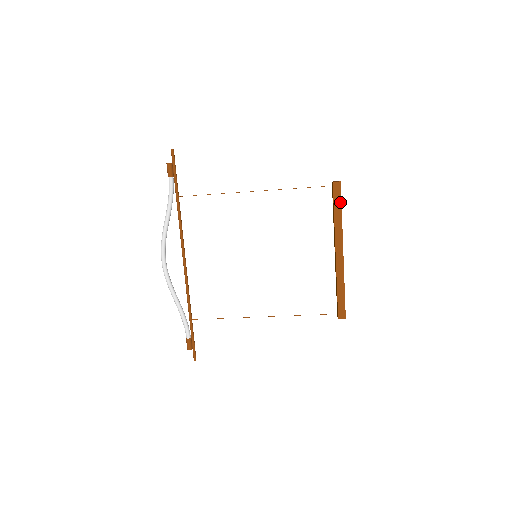
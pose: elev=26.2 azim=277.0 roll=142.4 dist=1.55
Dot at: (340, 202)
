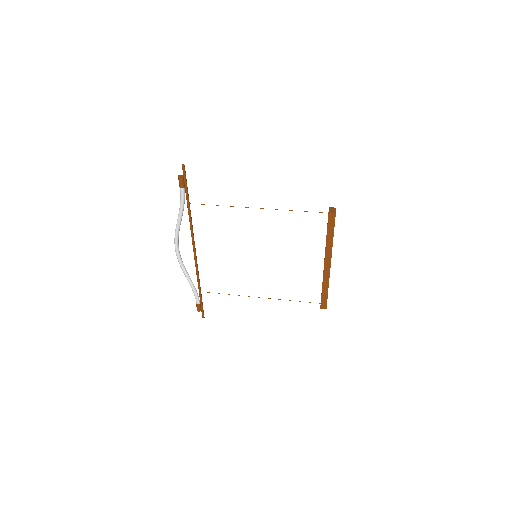
Dot at: (333, 229)
